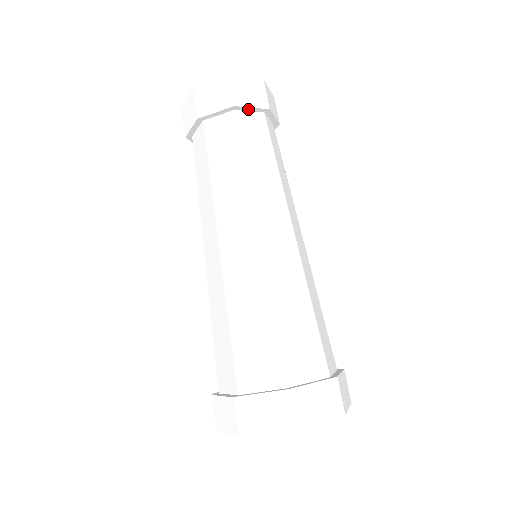
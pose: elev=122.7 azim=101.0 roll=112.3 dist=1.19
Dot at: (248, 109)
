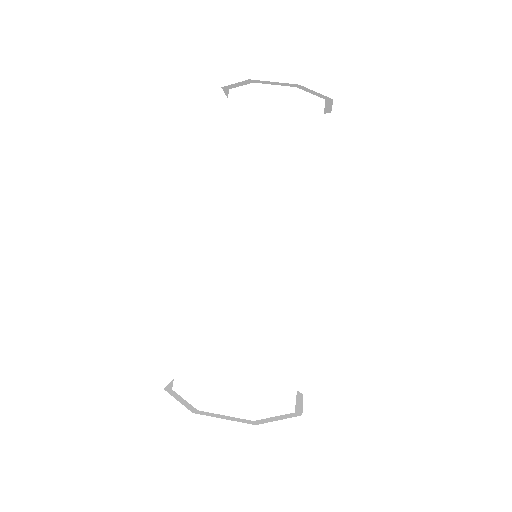
Dot at: (271, 83)
